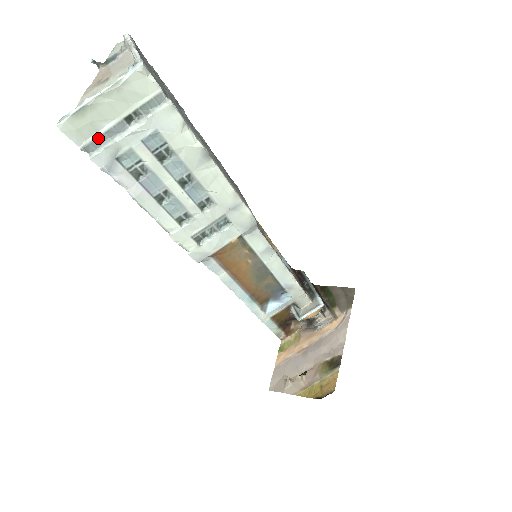
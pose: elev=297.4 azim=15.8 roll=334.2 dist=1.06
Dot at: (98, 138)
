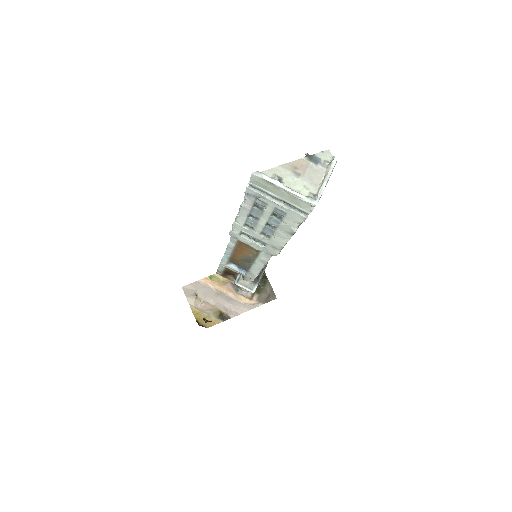
Dot at: (261, 189)
